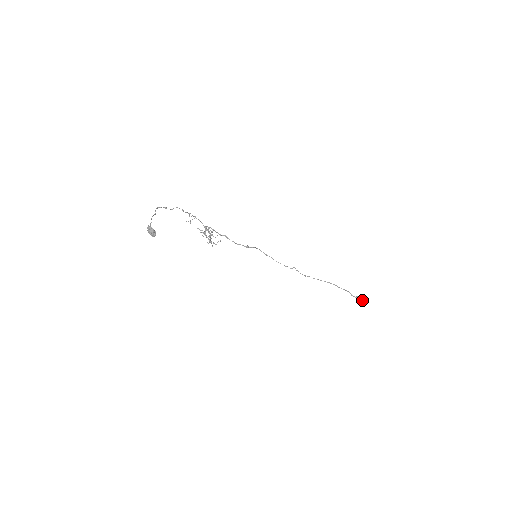
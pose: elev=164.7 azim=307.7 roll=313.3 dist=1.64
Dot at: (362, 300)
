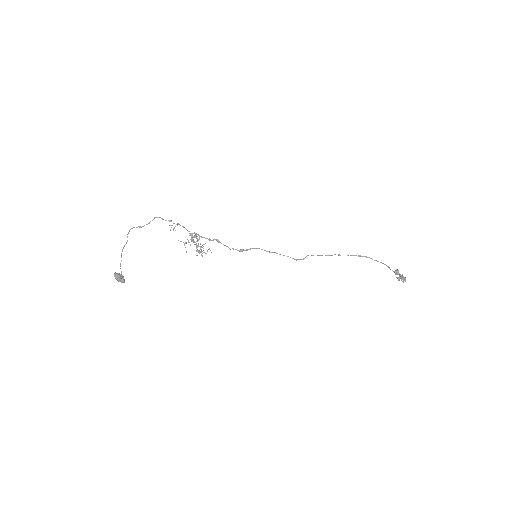
Dot at: (401, 276)
